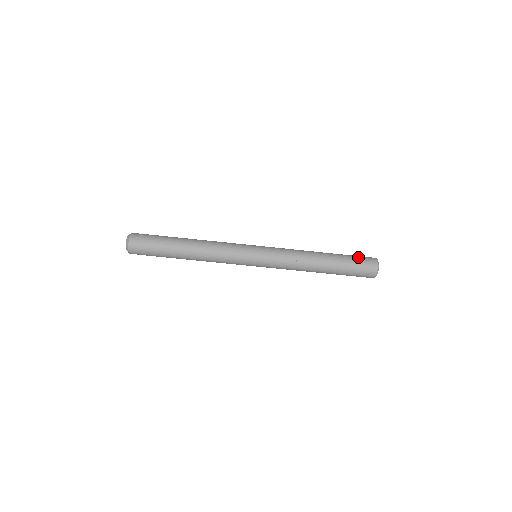
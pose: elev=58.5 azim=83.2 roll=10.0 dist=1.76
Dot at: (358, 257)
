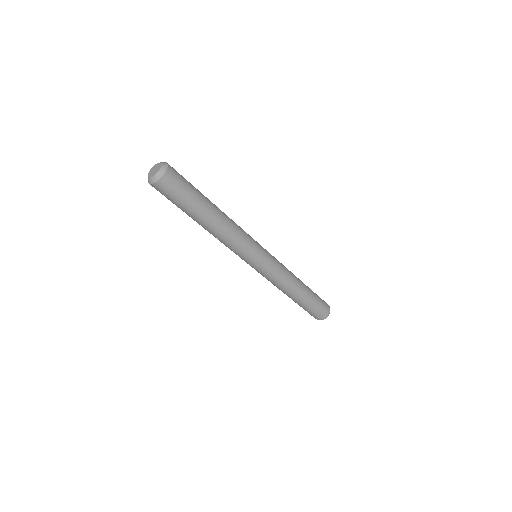
Dot at: (322, 301)
